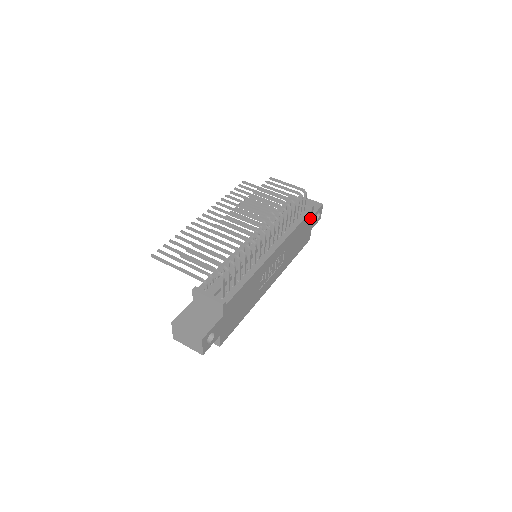
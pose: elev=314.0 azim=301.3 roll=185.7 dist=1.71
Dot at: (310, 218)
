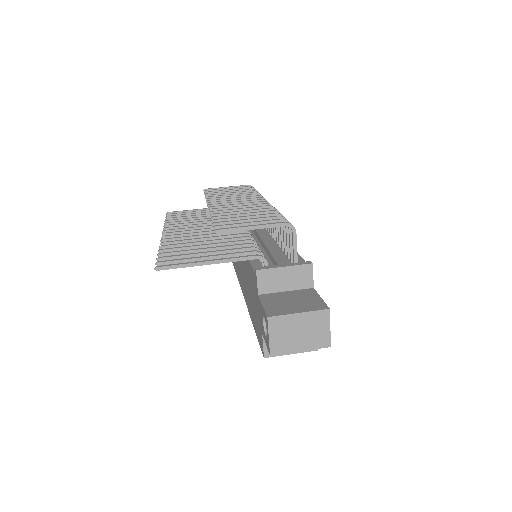
Dot at: occluded
